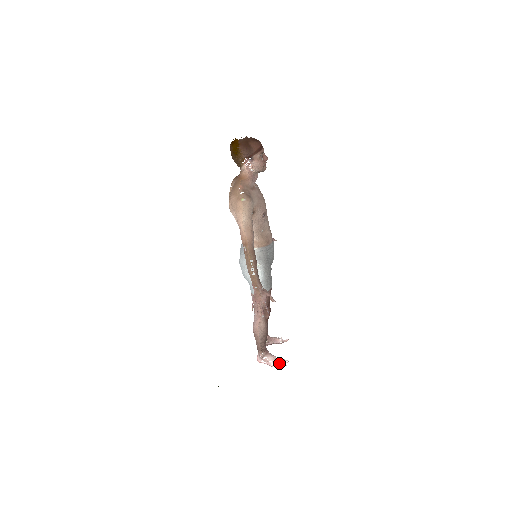
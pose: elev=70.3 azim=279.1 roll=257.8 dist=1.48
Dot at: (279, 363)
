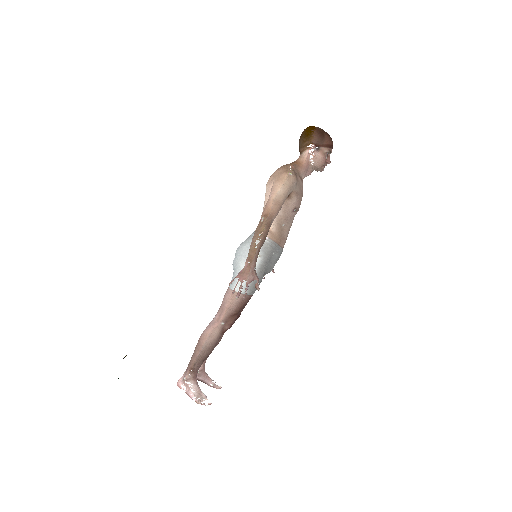
Dot at: (201, 398)
